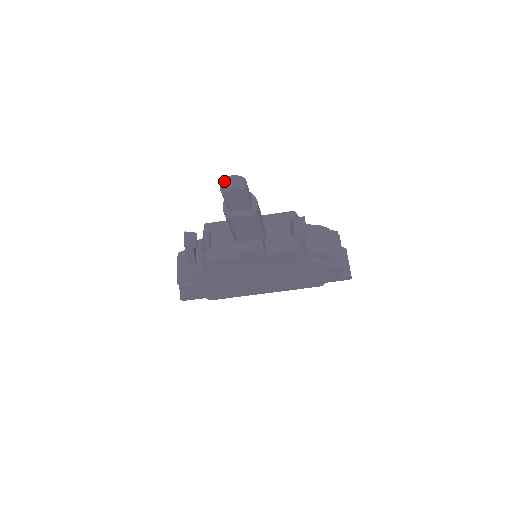
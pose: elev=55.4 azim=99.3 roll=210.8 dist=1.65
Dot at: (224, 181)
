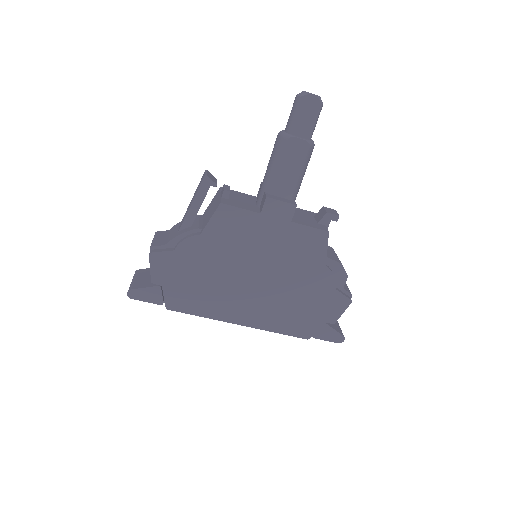
Dot at: occluded
